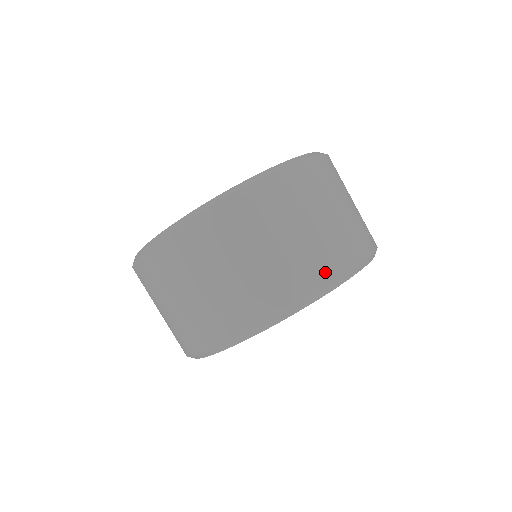
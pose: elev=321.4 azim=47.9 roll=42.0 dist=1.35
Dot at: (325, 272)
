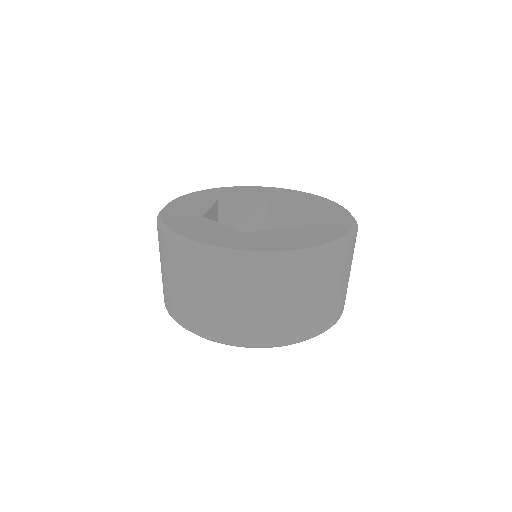
Dot at: (216, 333)
